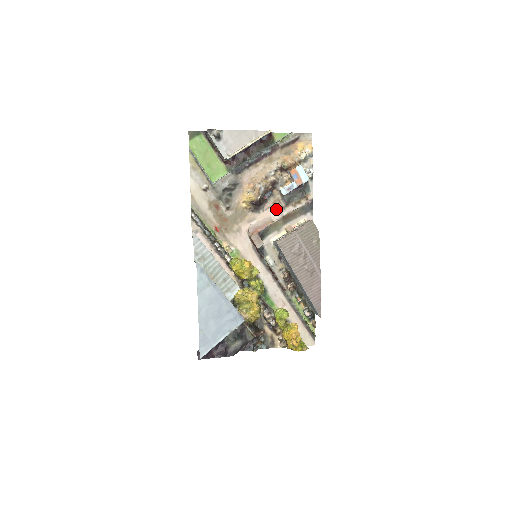
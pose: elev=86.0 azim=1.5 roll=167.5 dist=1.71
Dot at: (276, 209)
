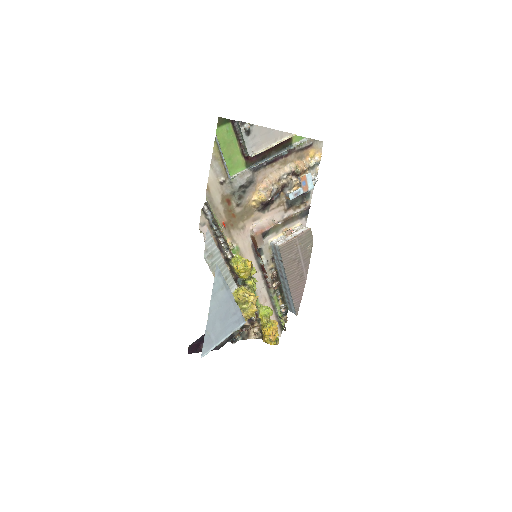
Dot at: (279, 211)
